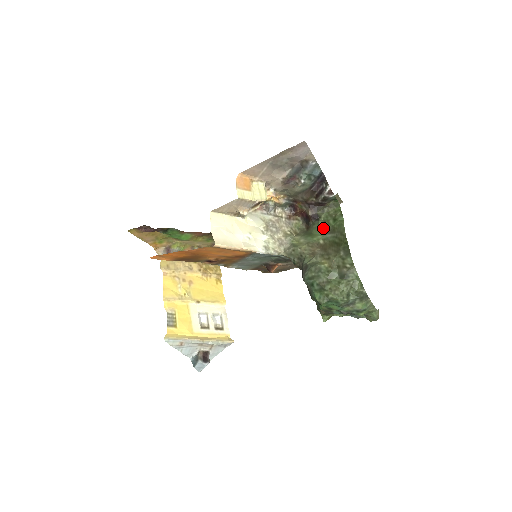
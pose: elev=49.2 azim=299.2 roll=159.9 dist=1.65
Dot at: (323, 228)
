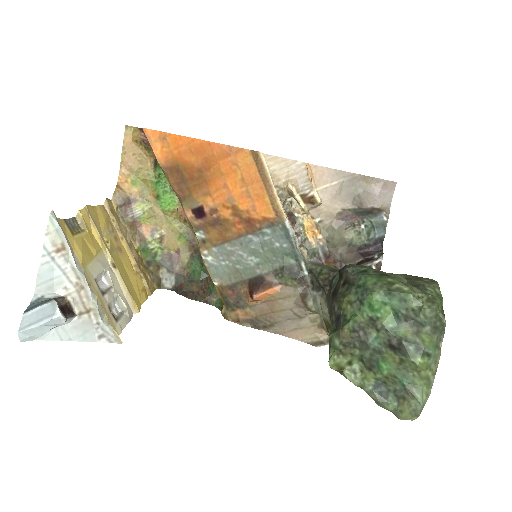
Dot at: occluded
